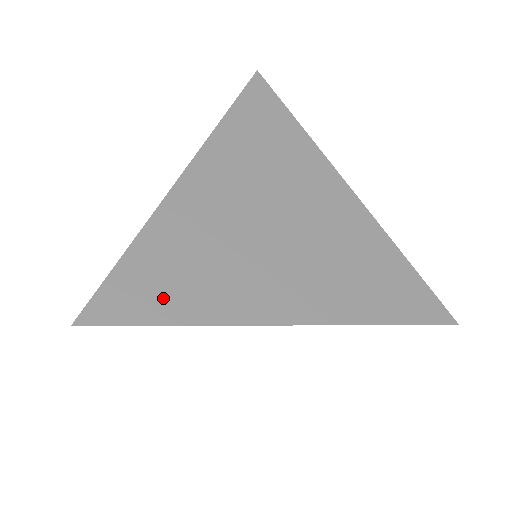
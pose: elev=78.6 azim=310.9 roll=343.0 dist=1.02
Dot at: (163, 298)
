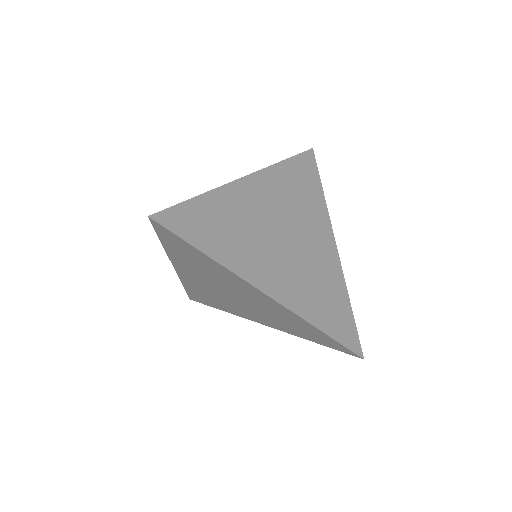
Dot at: (202, 234)
